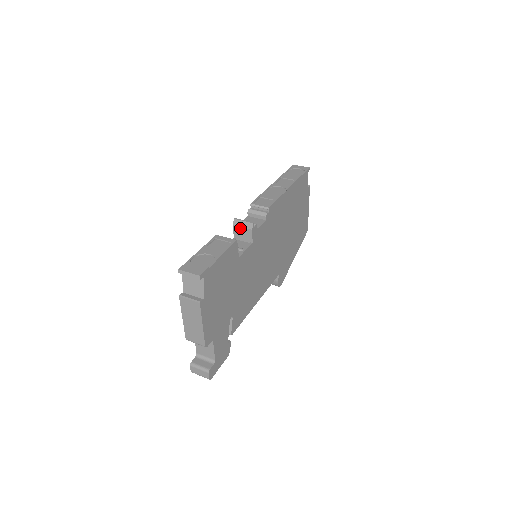
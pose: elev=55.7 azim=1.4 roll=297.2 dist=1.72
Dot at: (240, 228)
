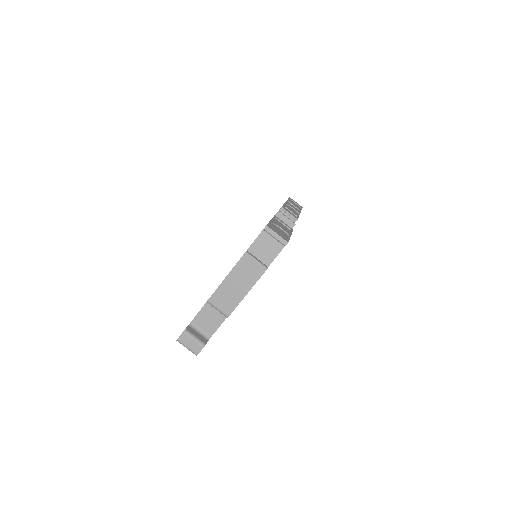
Dot at: occluded
